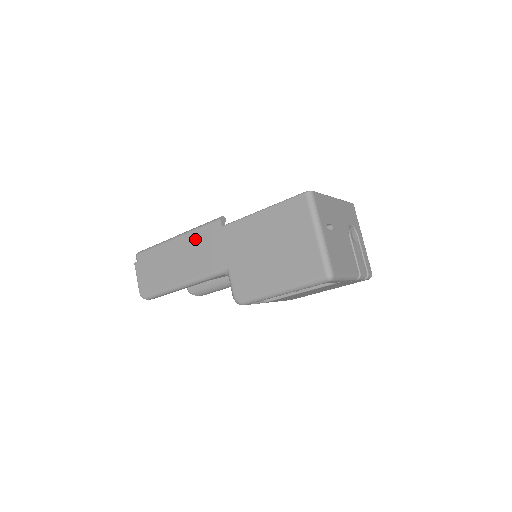
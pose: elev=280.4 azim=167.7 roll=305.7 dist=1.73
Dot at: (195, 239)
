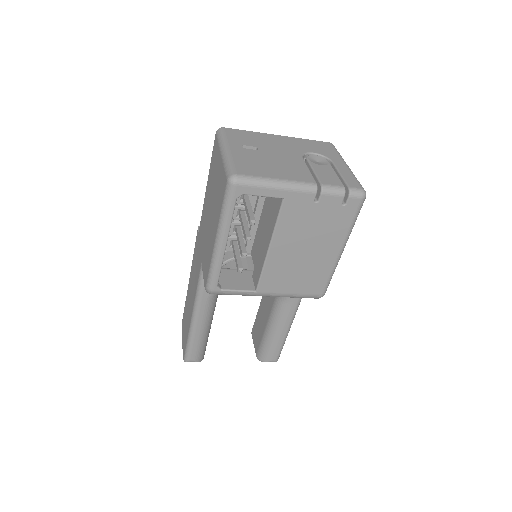
Dot at: (193, 264)
